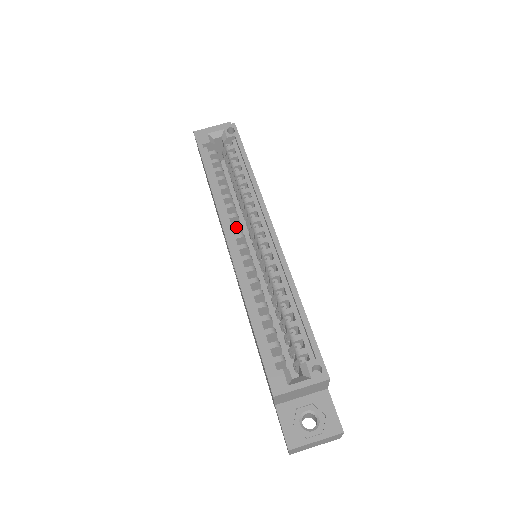
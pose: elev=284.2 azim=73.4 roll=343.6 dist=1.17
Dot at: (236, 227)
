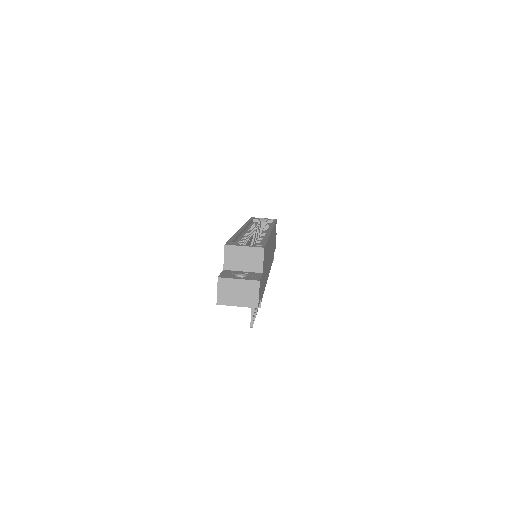
Dot at: (250, 230)
